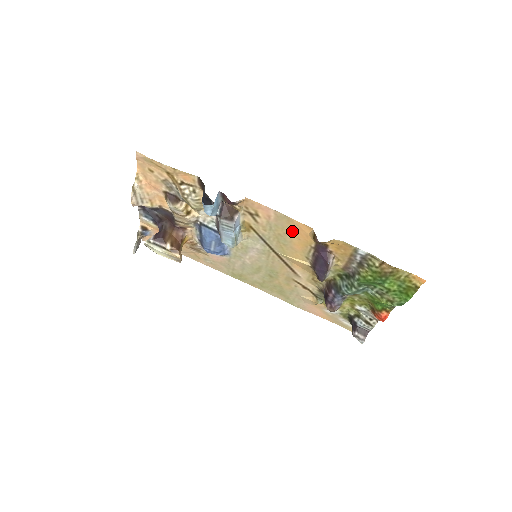
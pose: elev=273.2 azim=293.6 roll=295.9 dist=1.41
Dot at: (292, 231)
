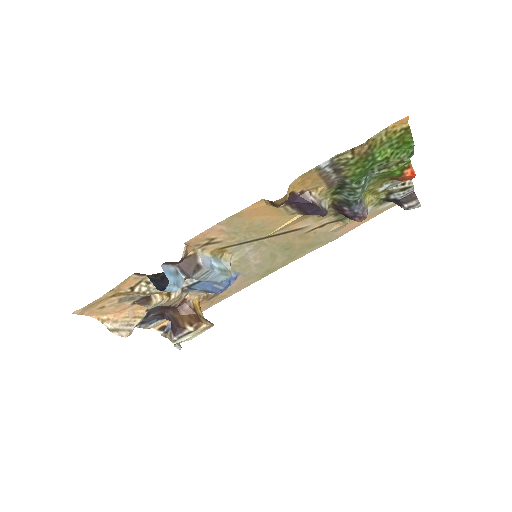
Dot at: (252, 217)
